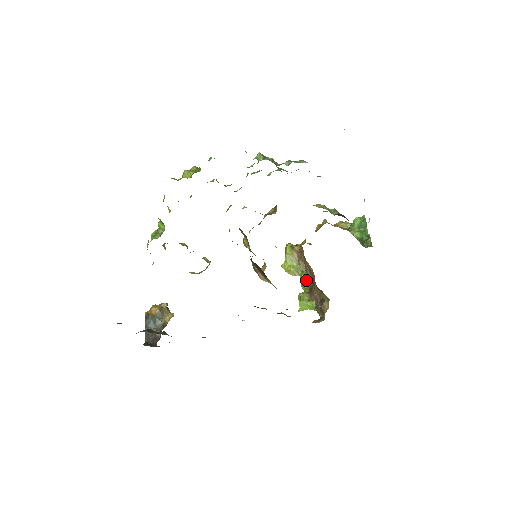
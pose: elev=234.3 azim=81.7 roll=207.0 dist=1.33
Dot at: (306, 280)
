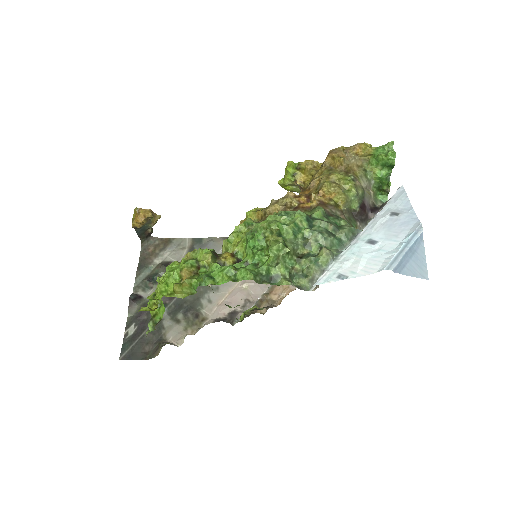
Dot at: occluded
